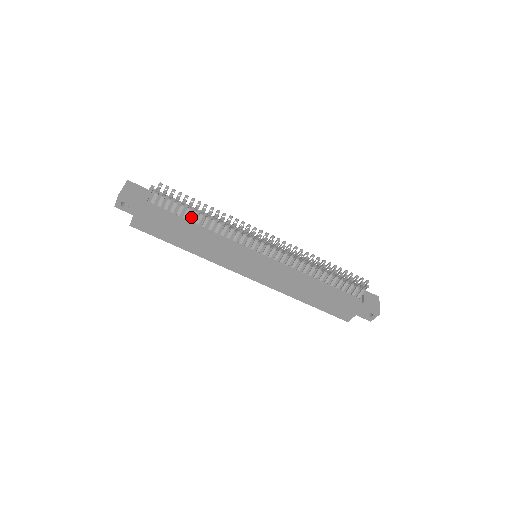
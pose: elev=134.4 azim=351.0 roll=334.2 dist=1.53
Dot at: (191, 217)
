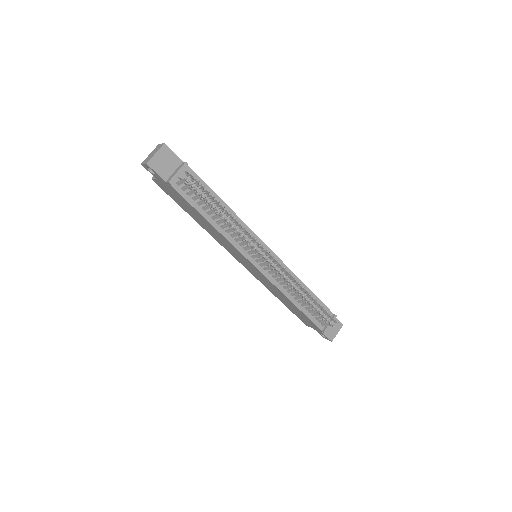
Dot at: (209, 212)
